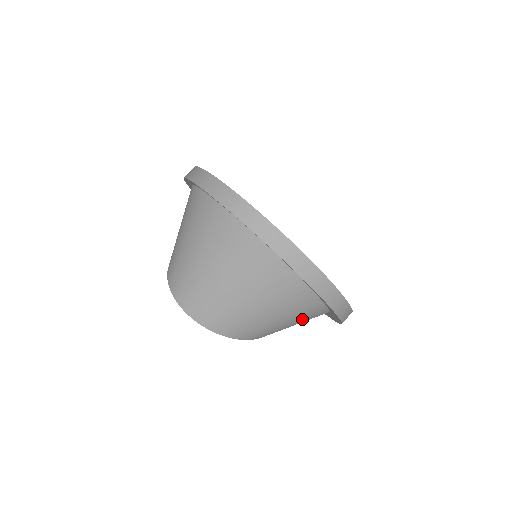
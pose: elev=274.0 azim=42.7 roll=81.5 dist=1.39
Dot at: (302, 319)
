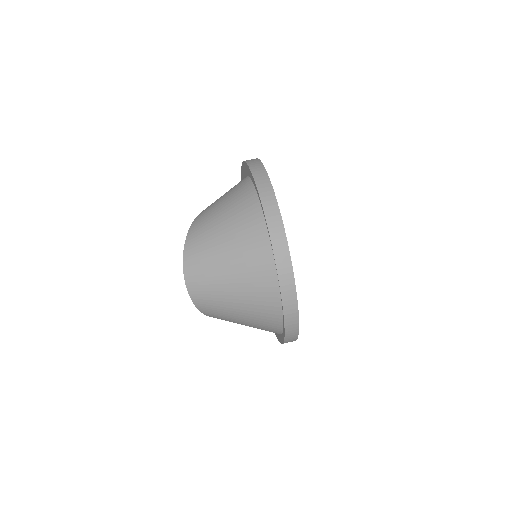
Dot at: occluded
